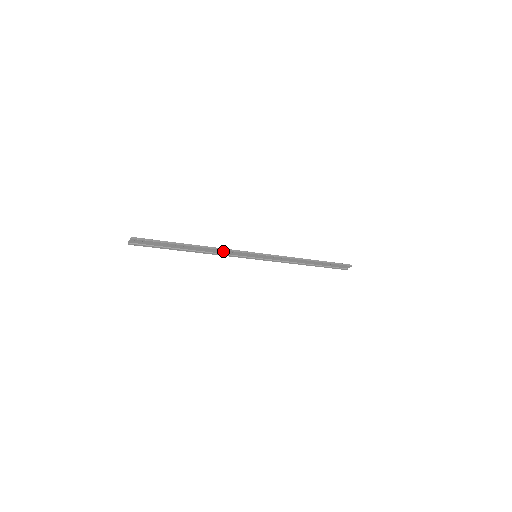
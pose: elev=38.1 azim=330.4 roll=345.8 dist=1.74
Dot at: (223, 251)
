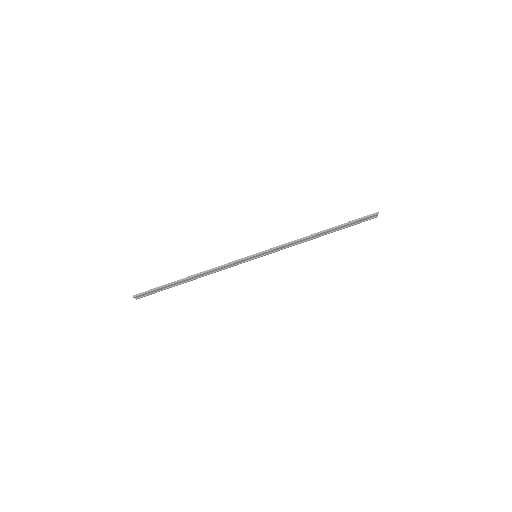
Dot at: (219, 268)
